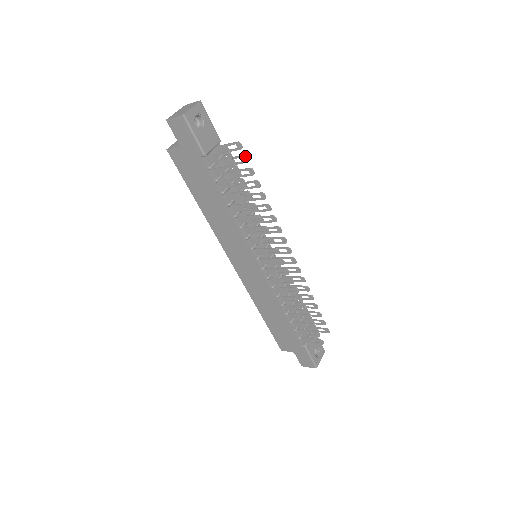
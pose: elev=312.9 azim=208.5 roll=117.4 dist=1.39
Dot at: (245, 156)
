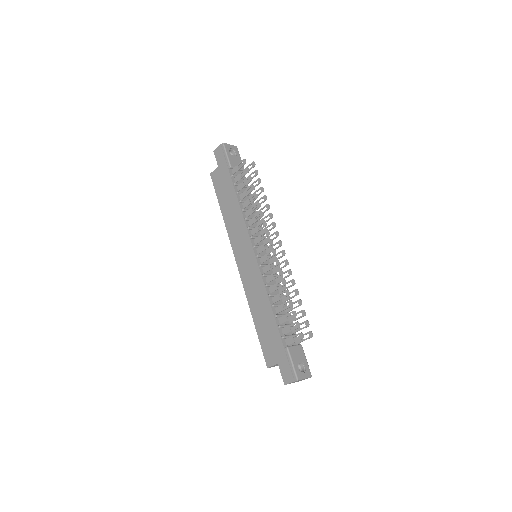
Dot at: (256, 170)
